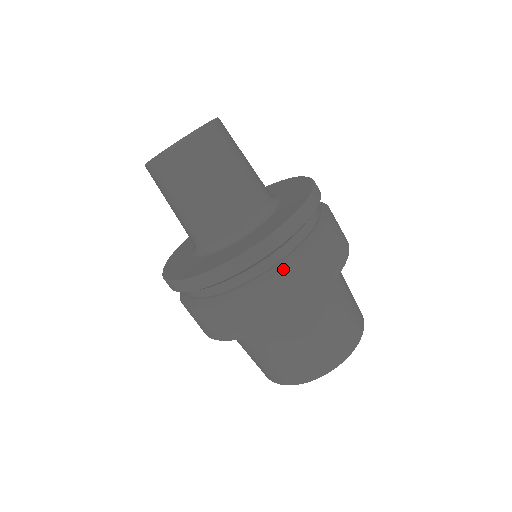
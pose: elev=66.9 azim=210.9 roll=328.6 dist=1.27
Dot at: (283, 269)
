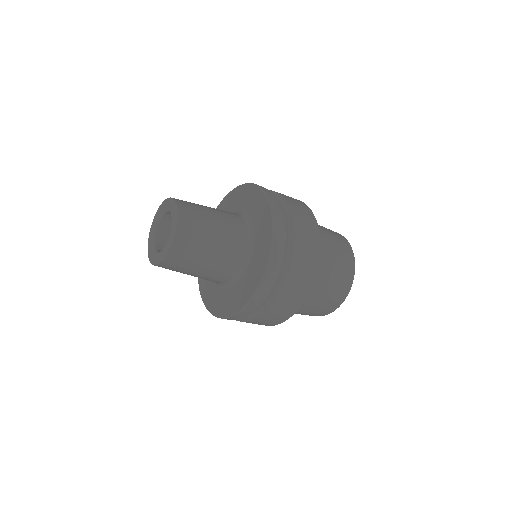
Dot at: occluded
